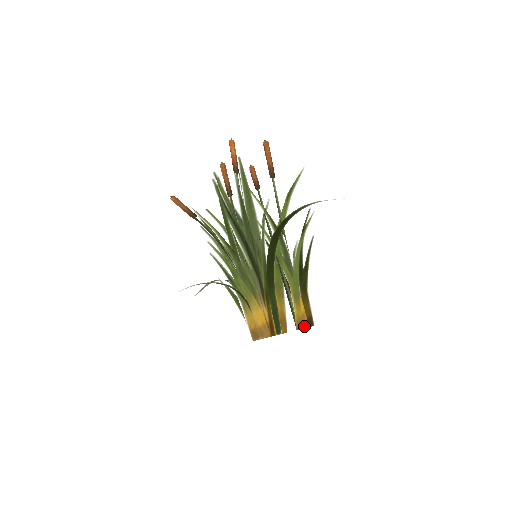
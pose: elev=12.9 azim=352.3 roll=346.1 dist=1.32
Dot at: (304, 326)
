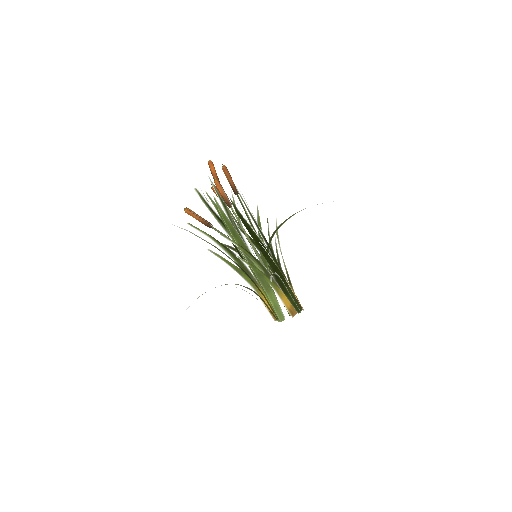
Dot at: occluded
